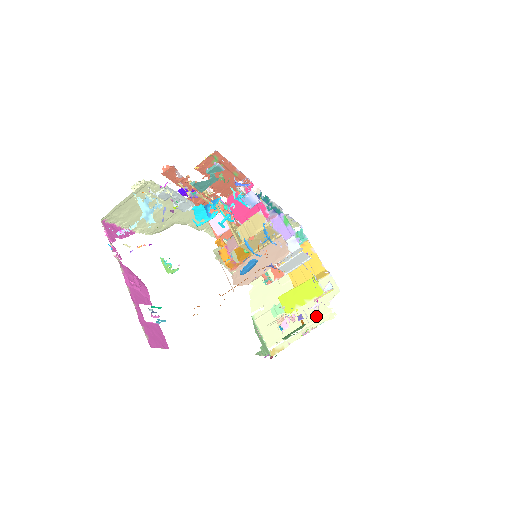
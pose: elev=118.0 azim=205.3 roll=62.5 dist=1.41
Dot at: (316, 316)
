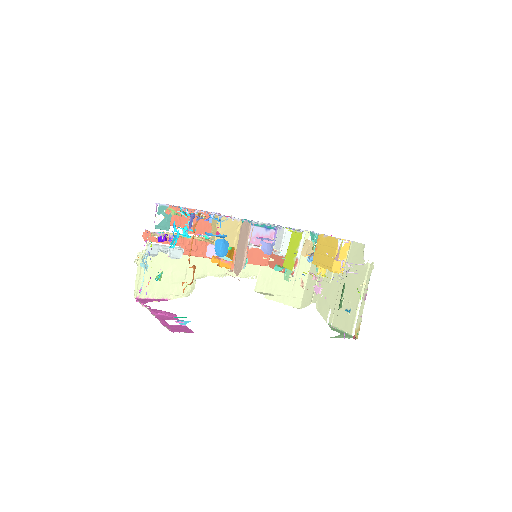
Dot at: occluded
